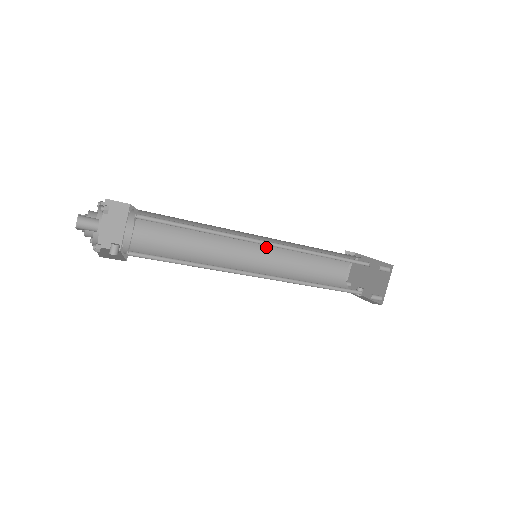
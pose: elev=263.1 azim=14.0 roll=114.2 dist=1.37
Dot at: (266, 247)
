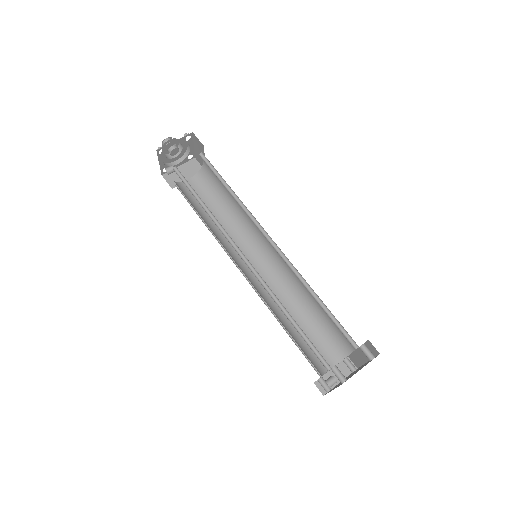
Dot at: (272, 272)
